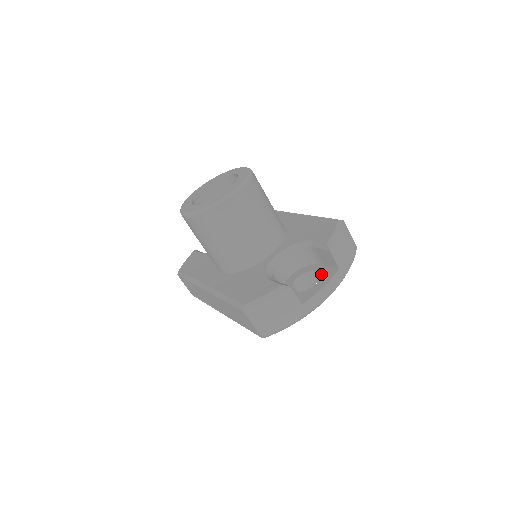
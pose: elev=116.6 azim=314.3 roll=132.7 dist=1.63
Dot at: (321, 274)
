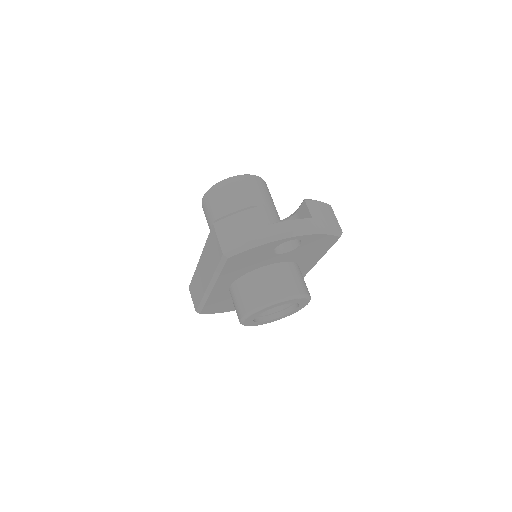
Dot at: occluded
